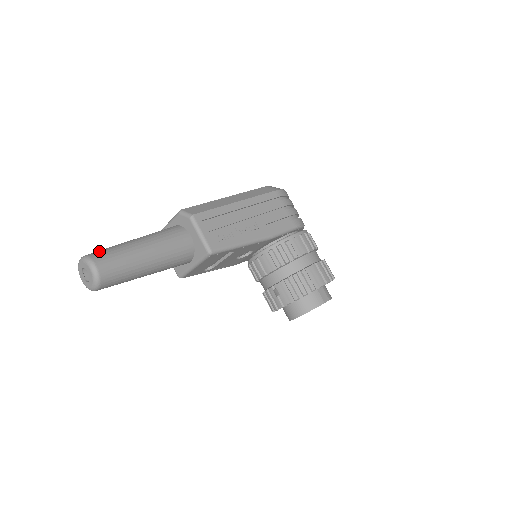
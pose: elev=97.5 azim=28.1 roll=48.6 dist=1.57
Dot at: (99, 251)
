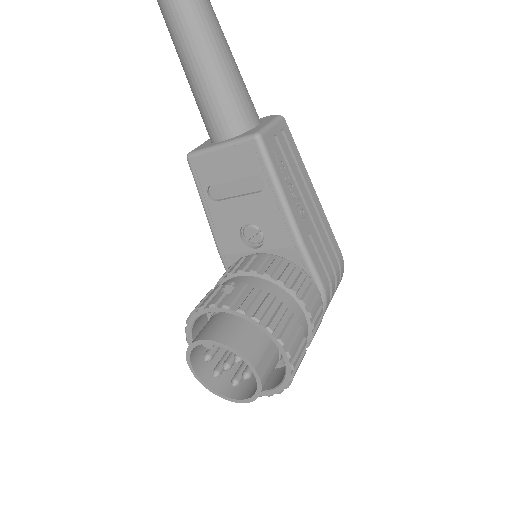
Dot at: out of frame
